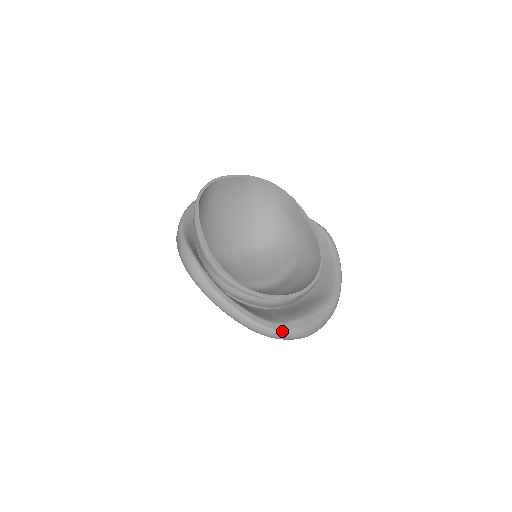
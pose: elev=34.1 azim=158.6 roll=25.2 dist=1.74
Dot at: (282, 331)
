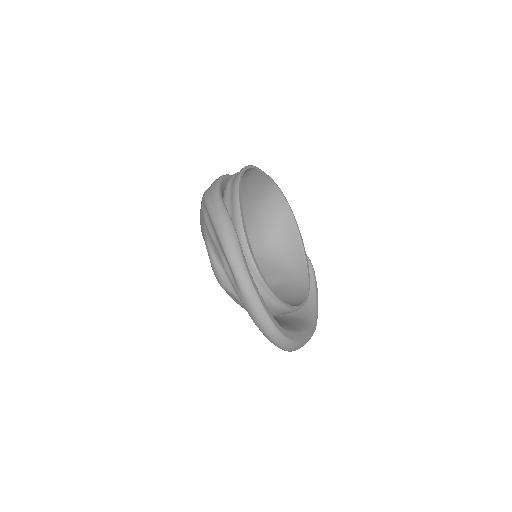
Dot at: (285, 337)
